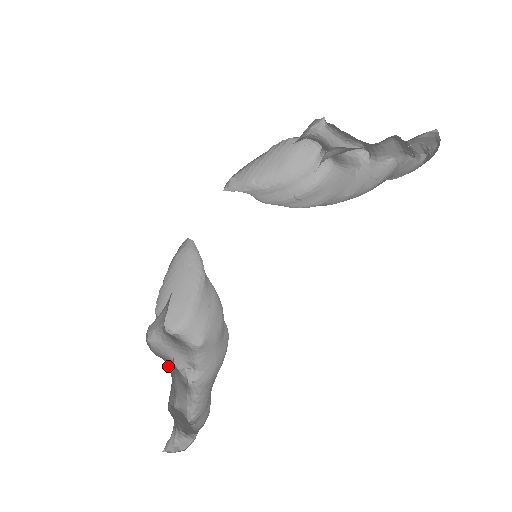
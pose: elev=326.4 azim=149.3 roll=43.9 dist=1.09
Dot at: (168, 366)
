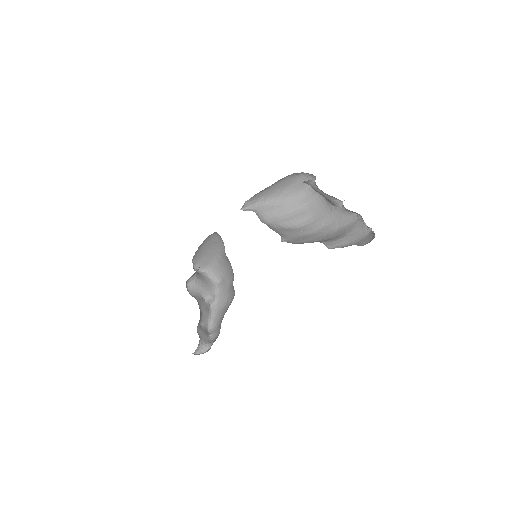
Dot at: (198, 303)
